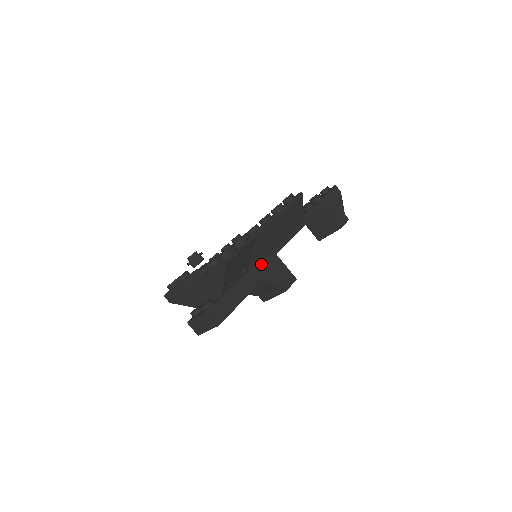
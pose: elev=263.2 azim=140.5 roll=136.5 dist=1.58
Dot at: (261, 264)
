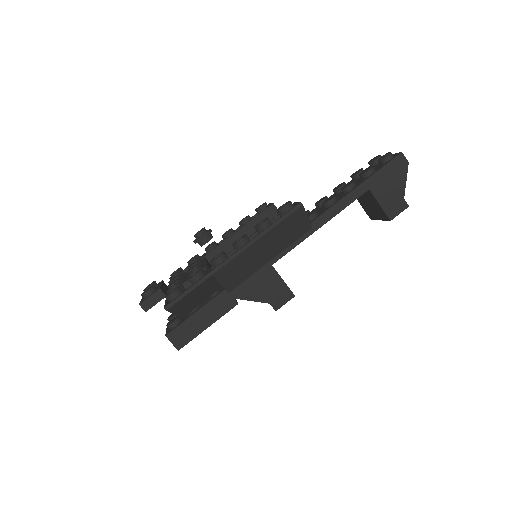
Dot at: (247, 279)
